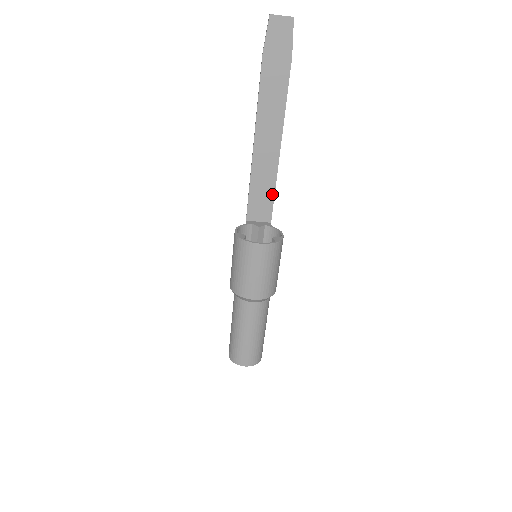
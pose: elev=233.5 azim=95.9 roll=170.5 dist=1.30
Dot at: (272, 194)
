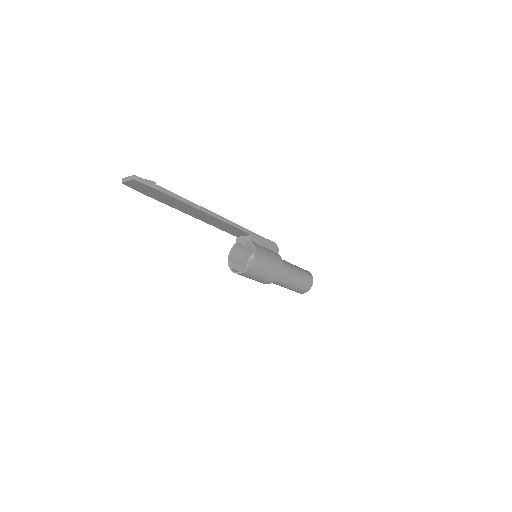
Dot at: (235, 228)
